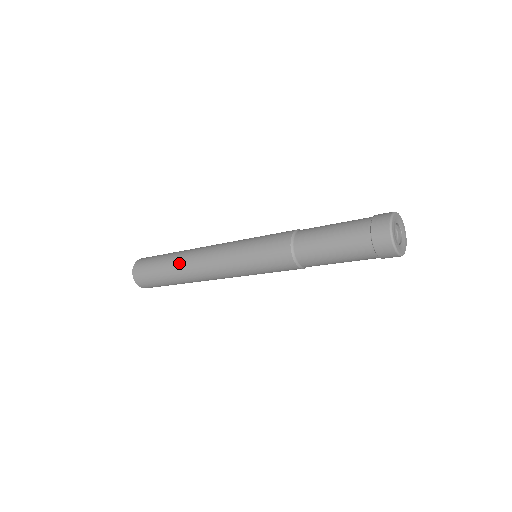
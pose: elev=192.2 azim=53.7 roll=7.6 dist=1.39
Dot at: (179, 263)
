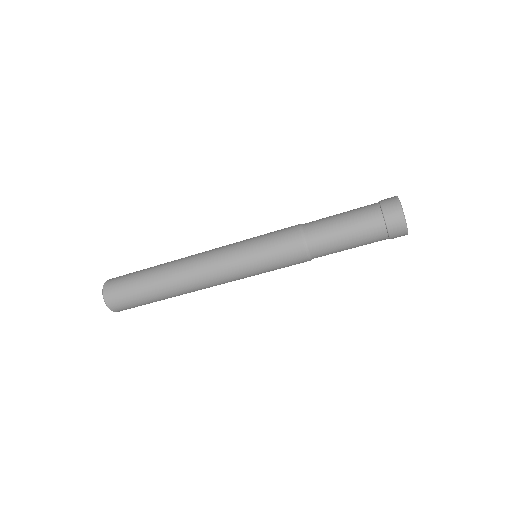
Dot at: (169, 264)
